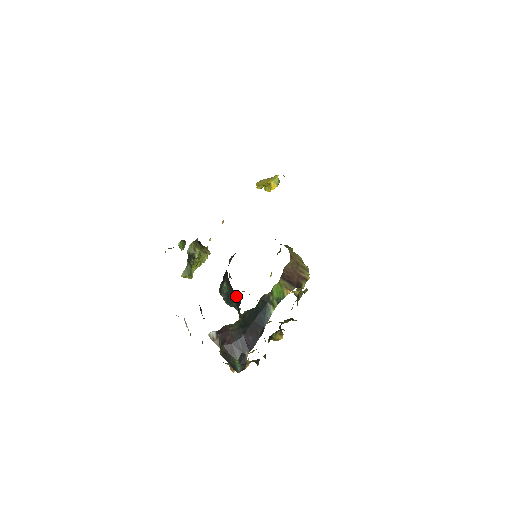
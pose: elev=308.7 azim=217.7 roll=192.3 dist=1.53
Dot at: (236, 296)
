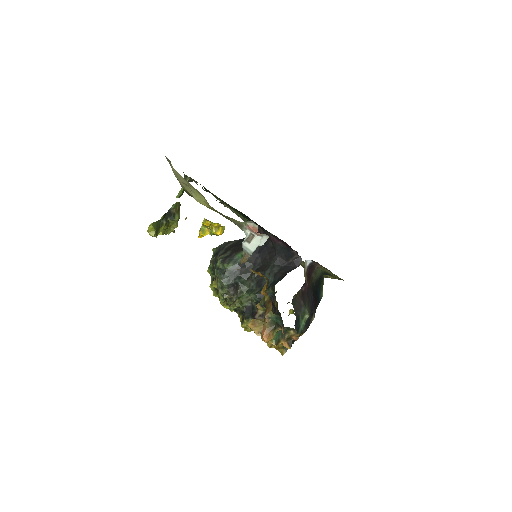
Dot at: (282, 261)
